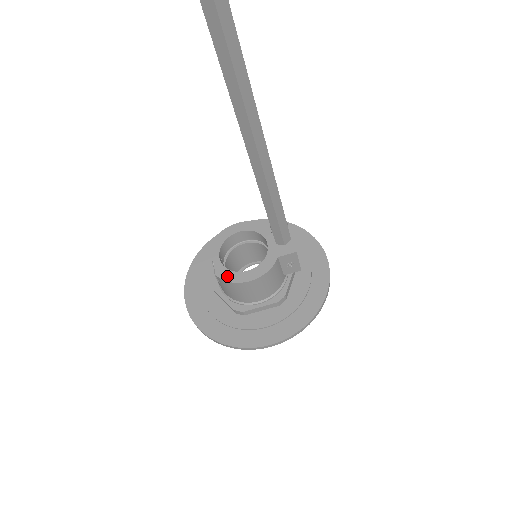
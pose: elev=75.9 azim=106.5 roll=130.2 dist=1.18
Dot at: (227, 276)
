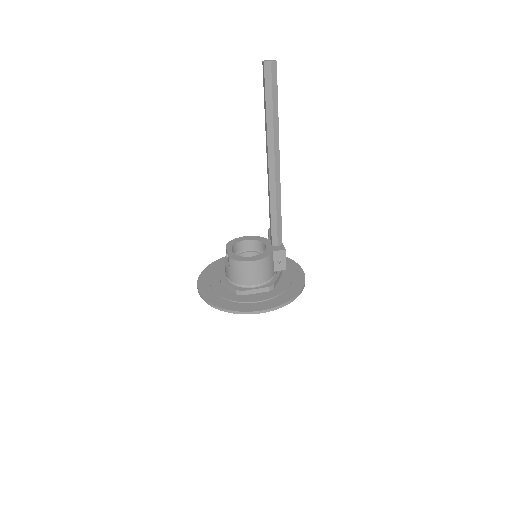
Dot at: (237, 258)
